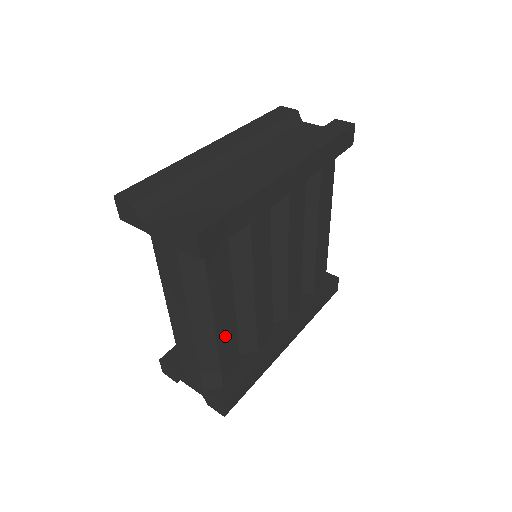
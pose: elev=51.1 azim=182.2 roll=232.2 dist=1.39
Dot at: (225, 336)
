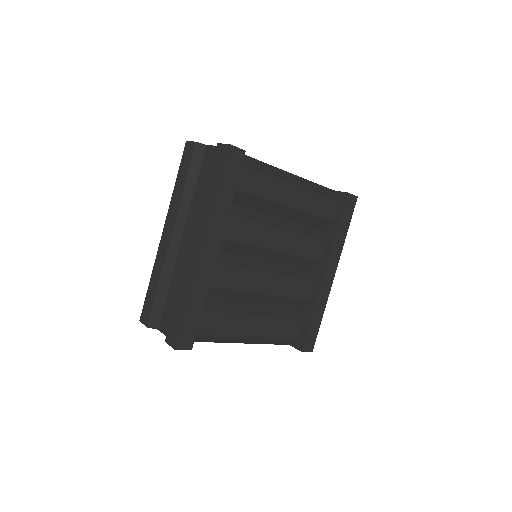
Dot at: (266, 329)
